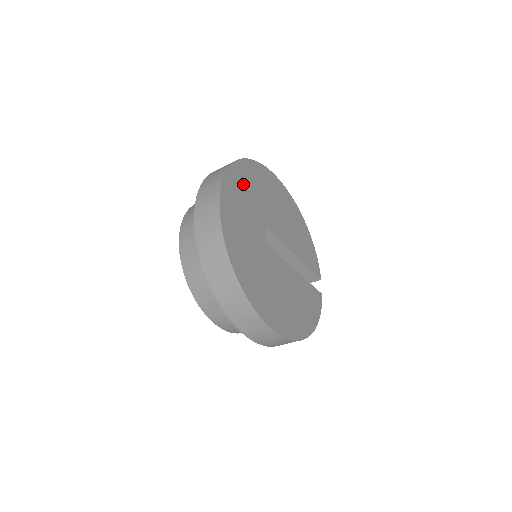
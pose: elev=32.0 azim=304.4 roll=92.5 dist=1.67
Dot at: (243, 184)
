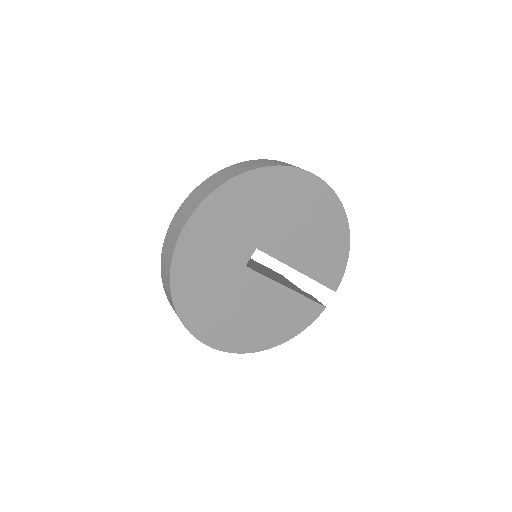
Dot at: (238, 203)
